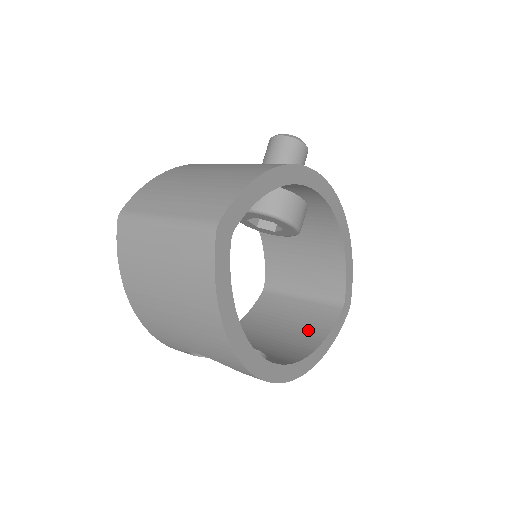
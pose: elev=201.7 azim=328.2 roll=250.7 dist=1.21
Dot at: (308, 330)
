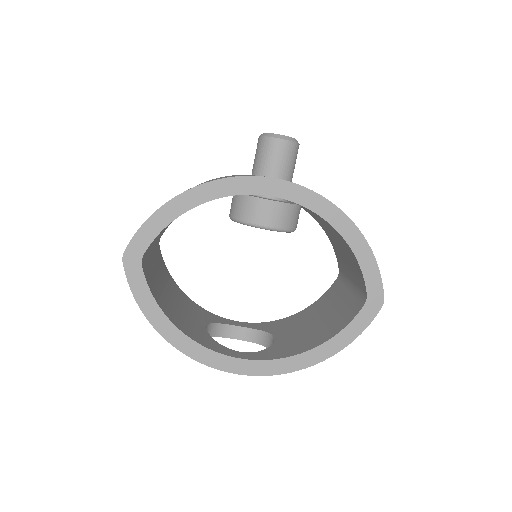
Dot at: (331, 325)
